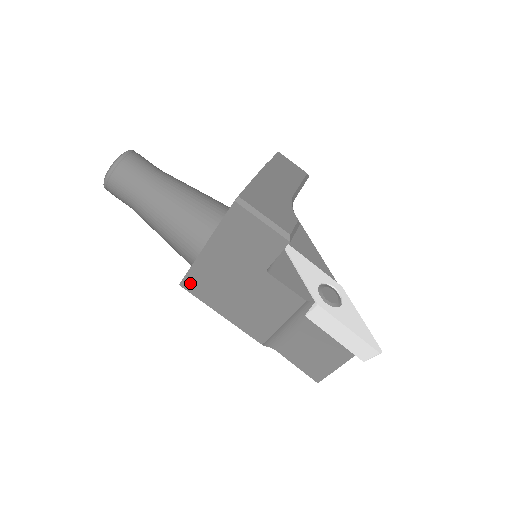
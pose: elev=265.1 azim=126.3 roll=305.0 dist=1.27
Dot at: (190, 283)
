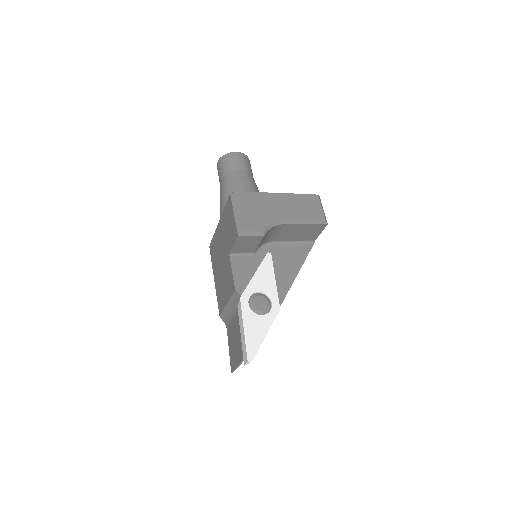
Dot at: (212, 247)
